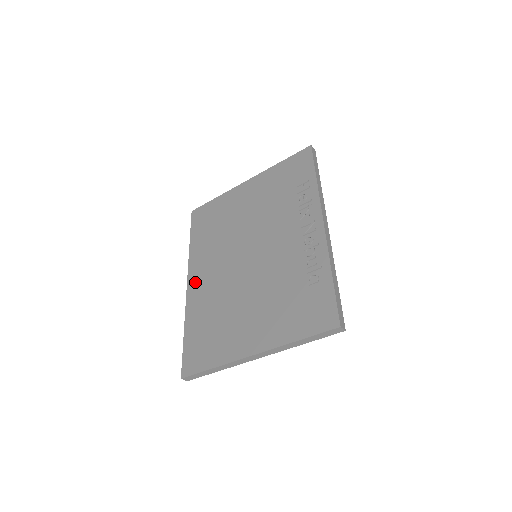
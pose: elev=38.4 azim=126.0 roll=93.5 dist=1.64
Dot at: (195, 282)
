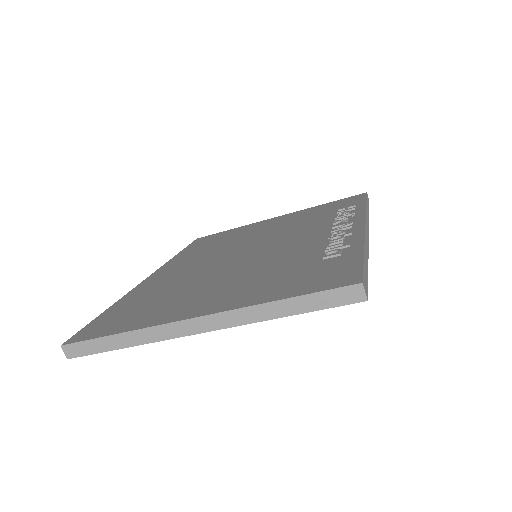
Dot at: (160, 274)
